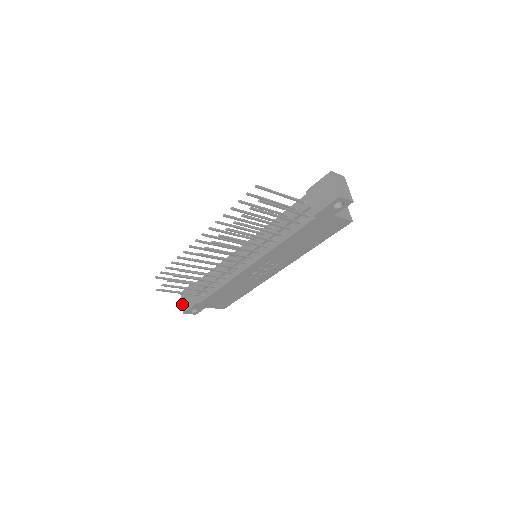
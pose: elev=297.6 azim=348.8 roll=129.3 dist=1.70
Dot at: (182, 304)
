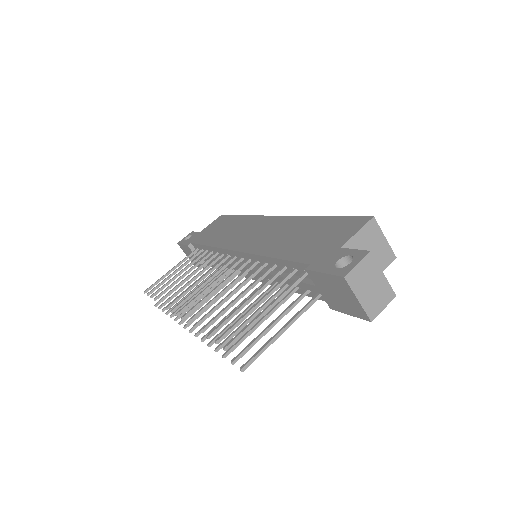
Dot at: occluded
